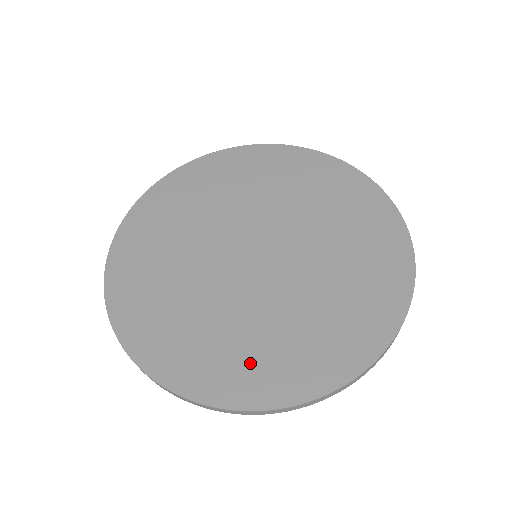
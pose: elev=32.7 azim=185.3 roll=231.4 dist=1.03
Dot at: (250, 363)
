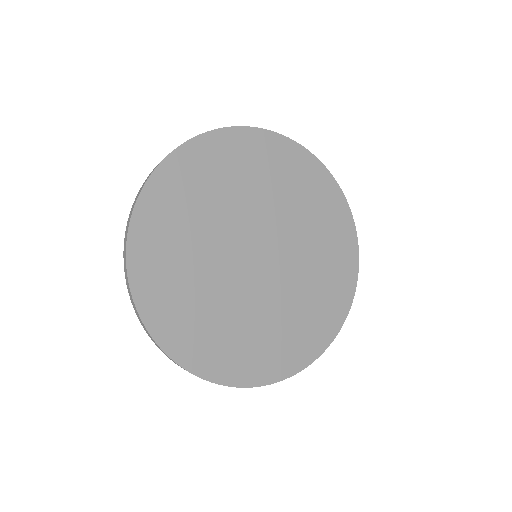
Dot at: (181, 311)
